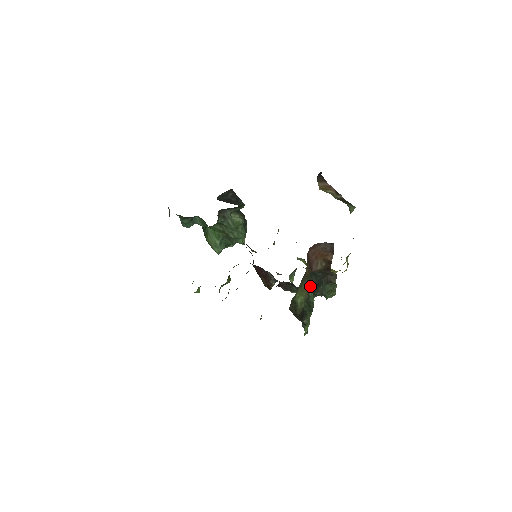
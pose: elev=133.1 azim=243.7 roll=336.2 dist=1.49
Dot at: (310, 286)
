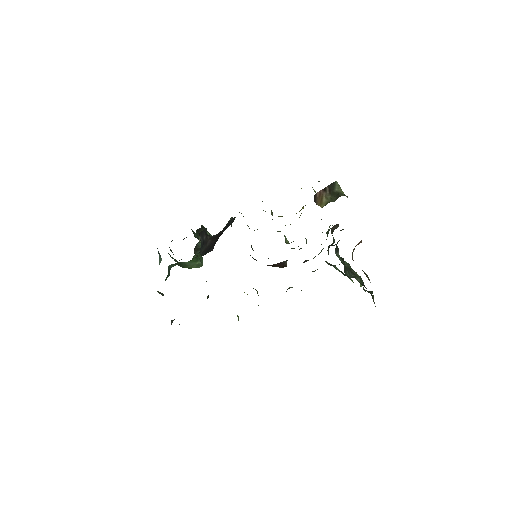
Dot at: occluded
